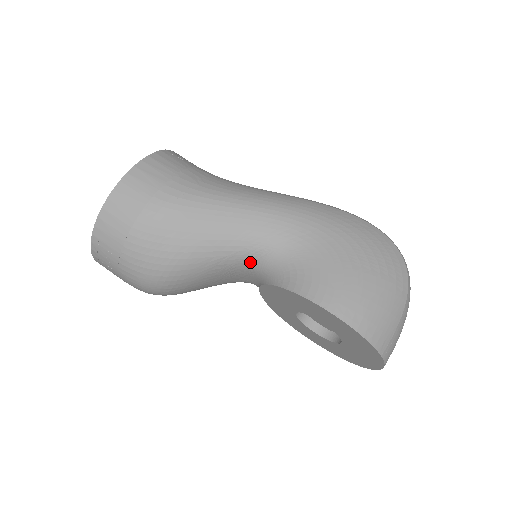
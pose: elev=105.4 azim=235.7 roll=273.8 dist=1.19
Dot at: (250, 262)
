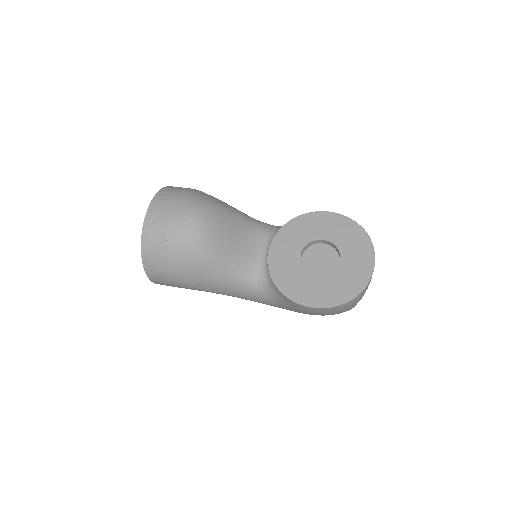
Dot at: (263, 228)
